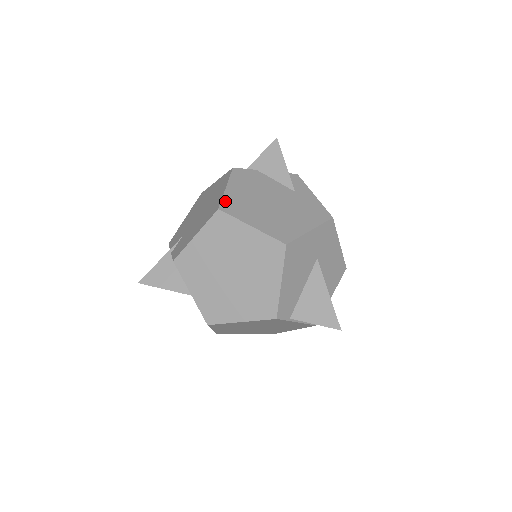
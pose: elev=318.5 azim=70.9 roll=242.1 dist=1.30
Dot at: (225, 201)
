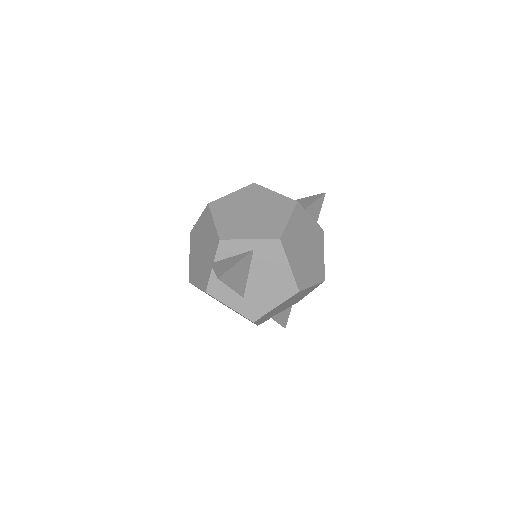
Dot at: occluded
